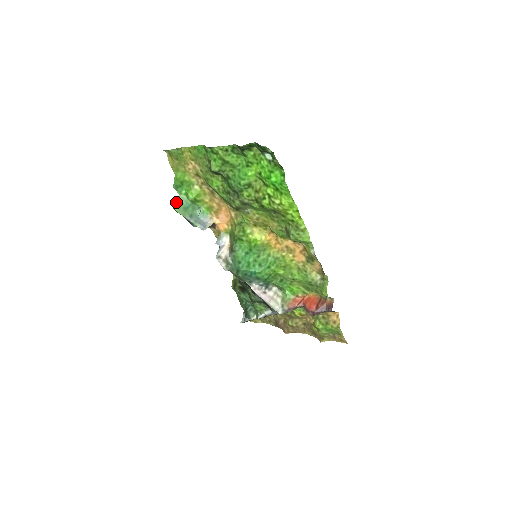
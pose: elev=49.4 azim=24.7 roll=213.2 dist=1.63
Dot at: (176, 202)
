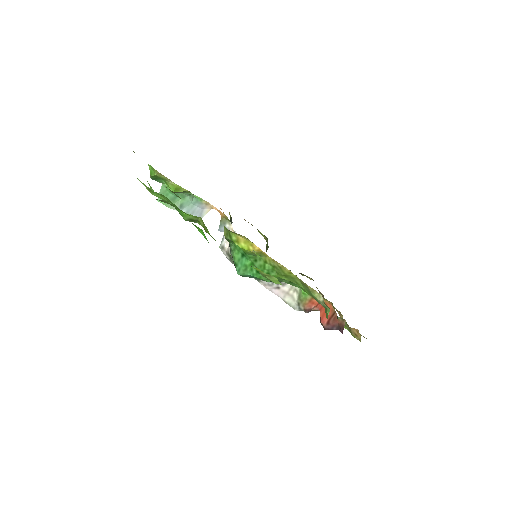
Dot at: (160, 193)
